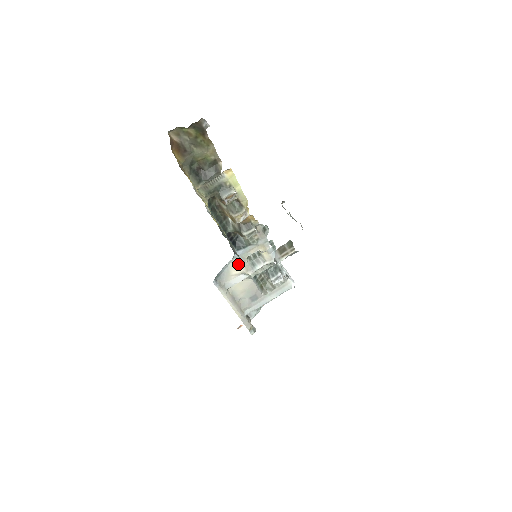
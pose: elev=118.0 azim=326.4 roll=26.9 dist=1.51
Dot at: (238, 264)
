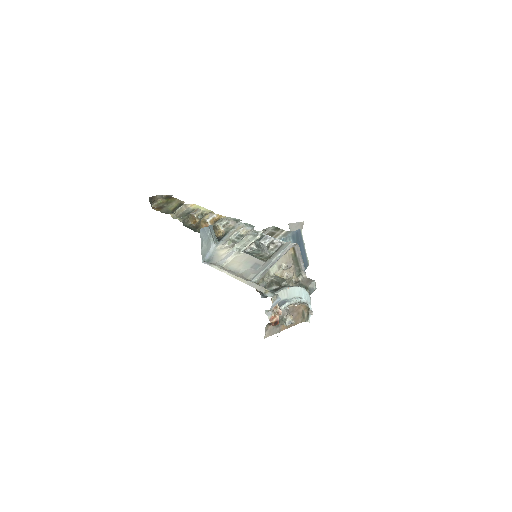
Dot at: (224, 247)
